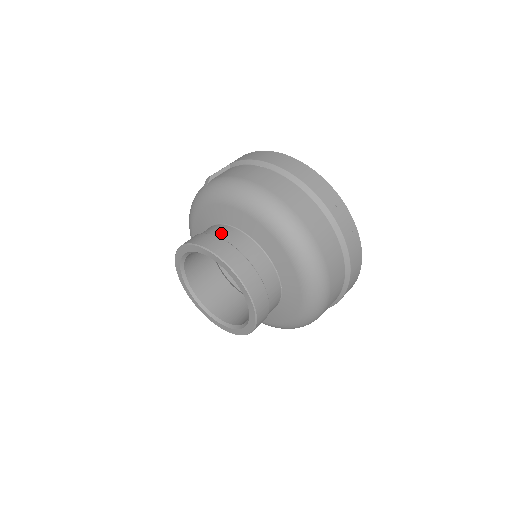
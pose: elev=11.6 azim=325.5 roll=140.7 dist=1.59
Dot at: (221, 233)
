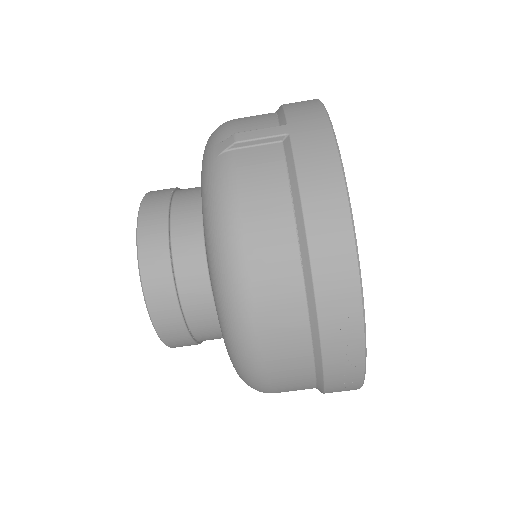
Dot at: (182, 249)
